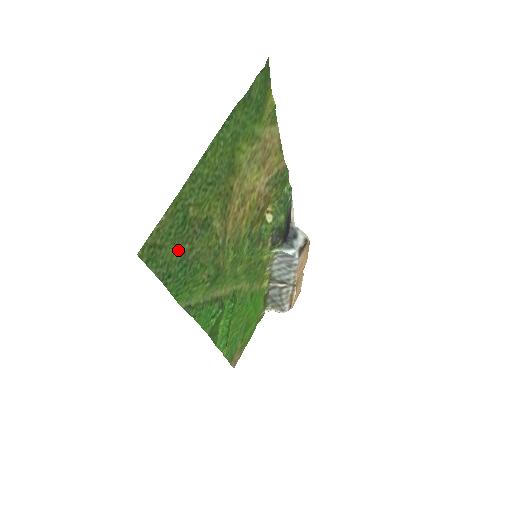
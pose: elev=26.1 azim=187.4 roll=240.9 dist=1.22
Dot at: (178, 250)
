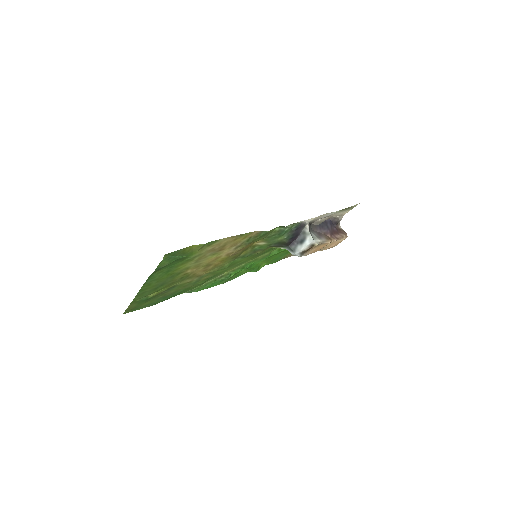
Dot at: (154, 300)
